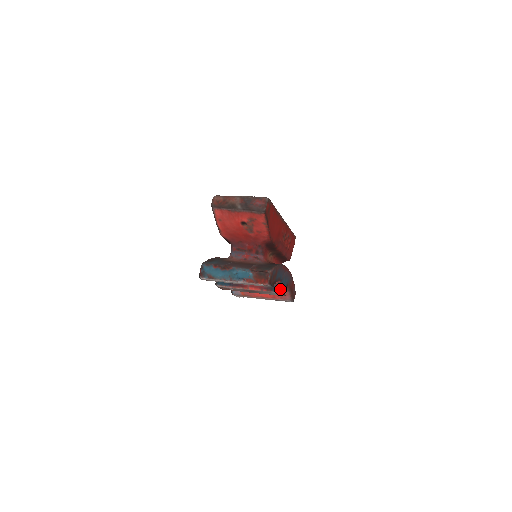
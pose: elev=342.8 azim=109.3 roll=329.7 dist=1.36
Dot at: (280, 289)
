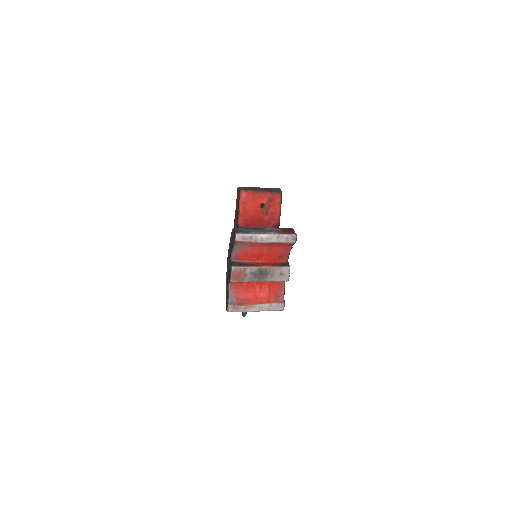
Dot at: (289, 265)
